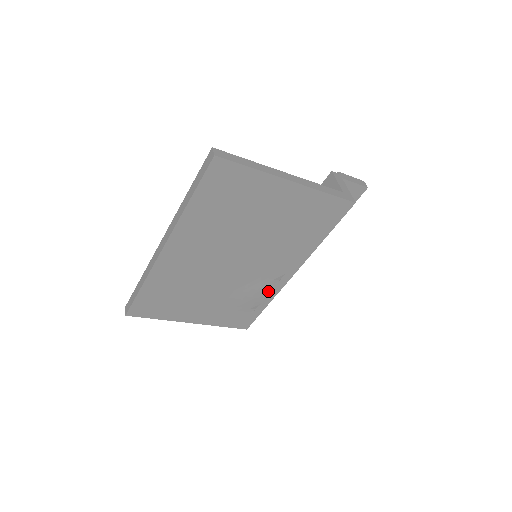
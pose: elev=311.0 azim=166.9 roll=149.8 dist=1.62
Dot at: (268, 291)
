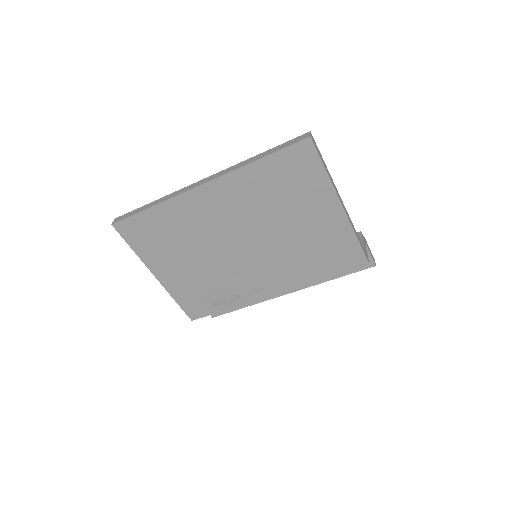
Dot at: (241, 295)
